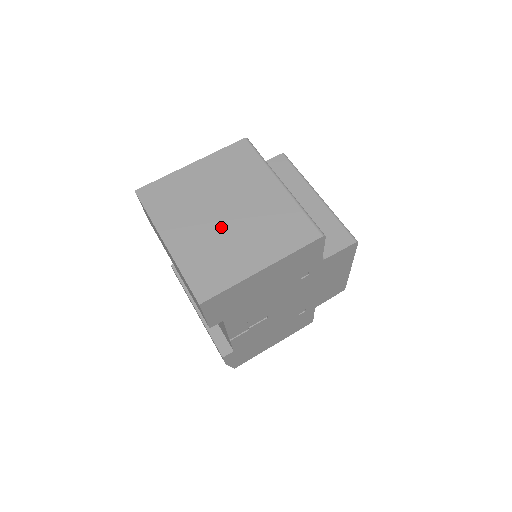
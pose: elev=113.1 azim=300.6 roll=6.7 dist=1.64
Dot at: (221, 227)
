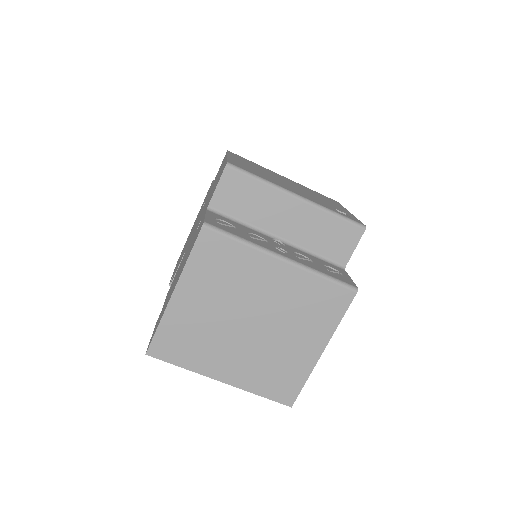
Dot at: (259, 339)
